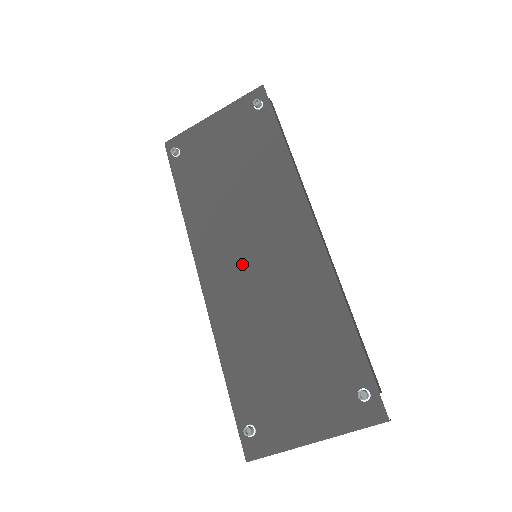
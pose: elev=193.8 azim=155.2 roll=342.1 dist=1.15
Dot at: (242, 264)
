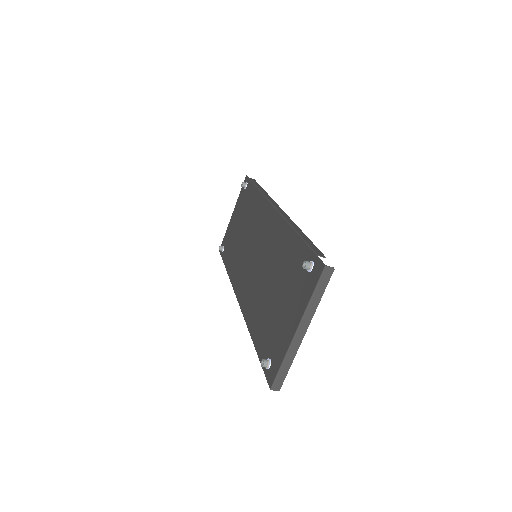
Dot at: (251, 268)
